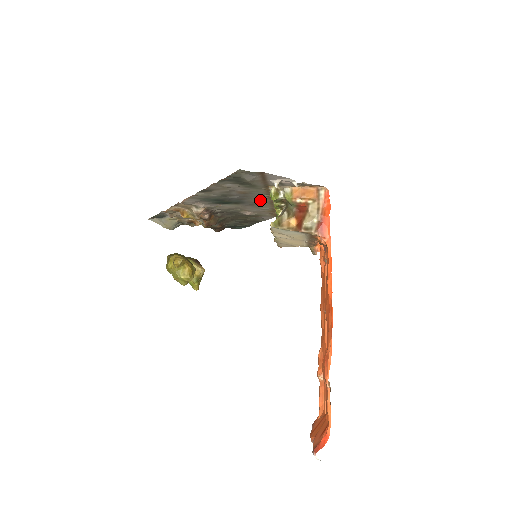
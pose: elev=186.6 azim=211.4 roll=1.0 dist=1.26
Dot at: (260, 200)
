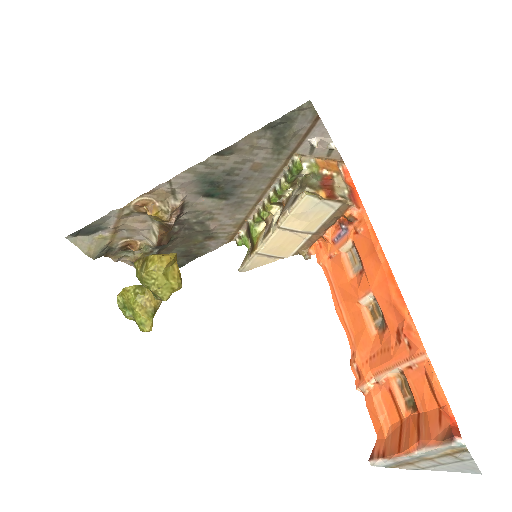
Dot at: (252, 193)
